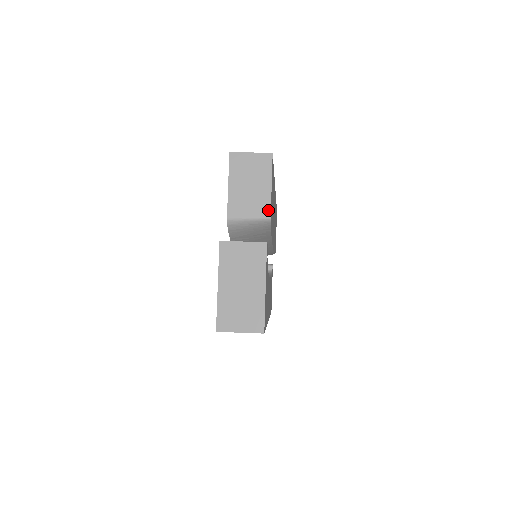
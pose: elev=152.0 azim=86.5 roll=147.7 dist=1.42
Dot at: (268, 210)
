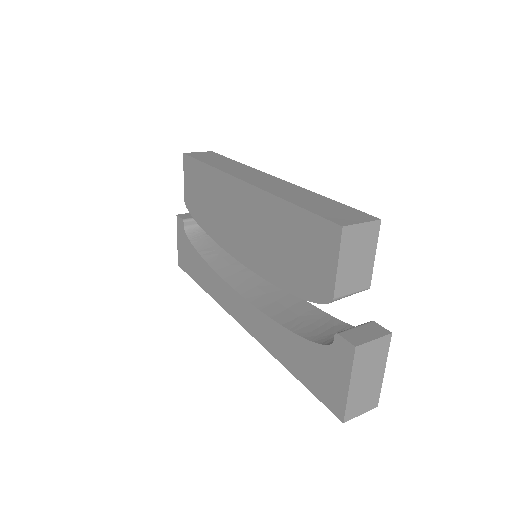
Dot at: (369, 281)
